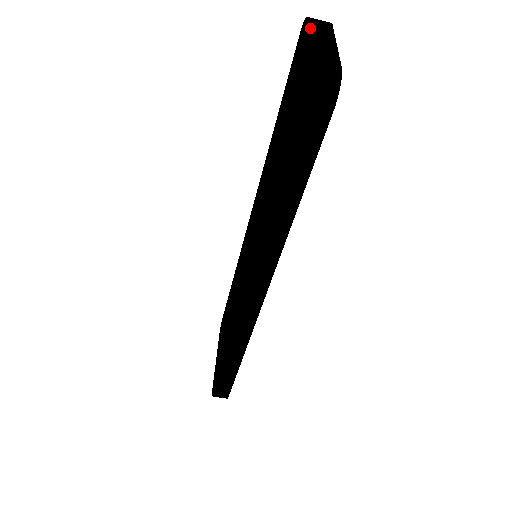
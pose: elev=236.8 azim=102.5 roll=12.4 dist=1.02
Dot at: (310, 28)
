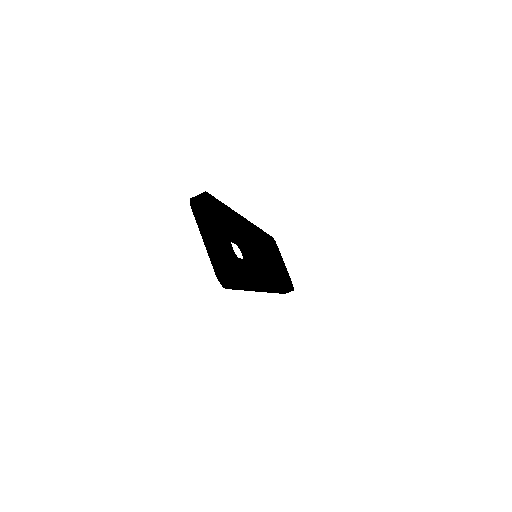
Dot at: (199, 226)
